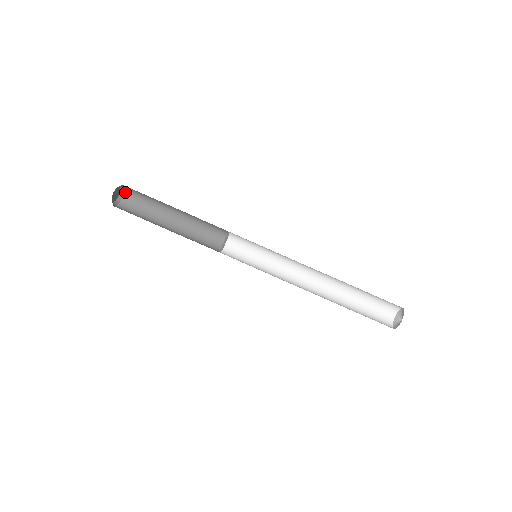
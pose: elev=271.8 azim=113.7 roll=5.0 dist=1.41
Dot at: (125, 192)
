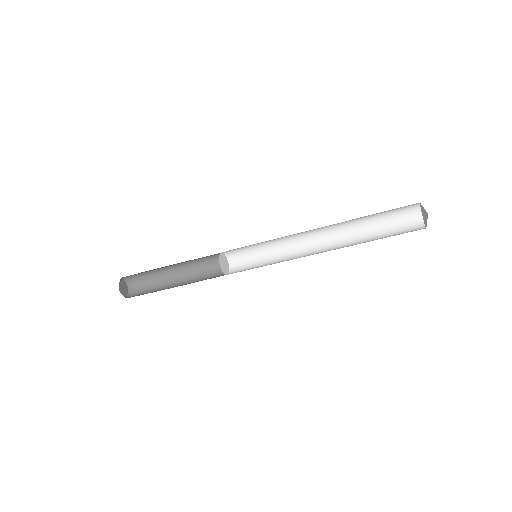
Dot at: occluded
